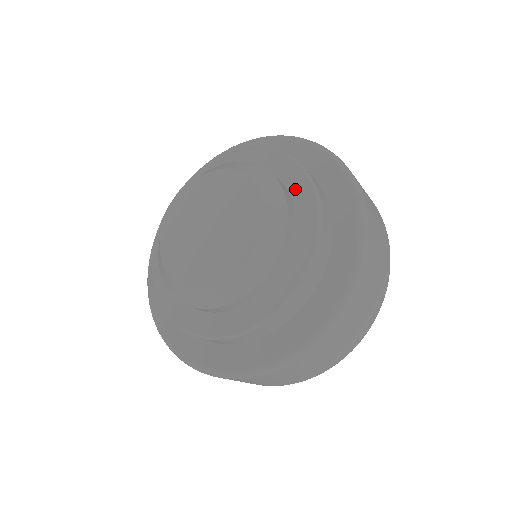
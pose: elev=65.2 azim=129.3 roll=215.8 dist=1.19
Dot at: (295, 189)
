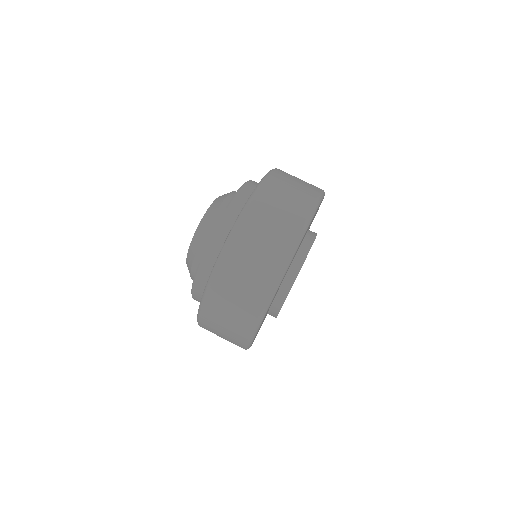
Dot at: occluded
